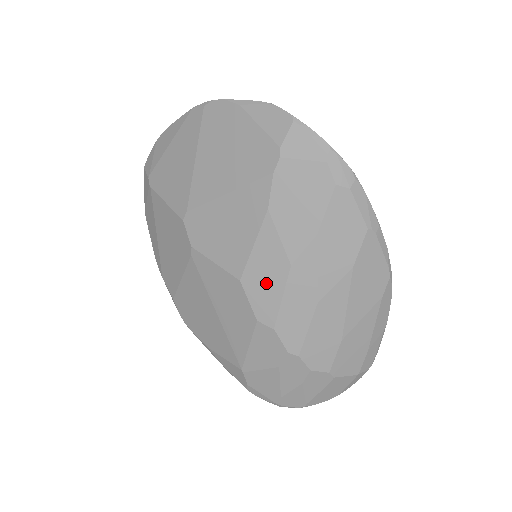
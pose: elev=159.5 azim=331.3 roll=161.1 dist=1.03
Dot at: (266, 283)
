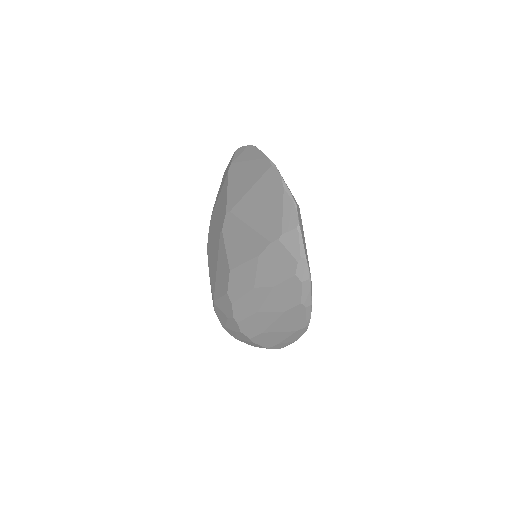
Dot at: (240, 283)
